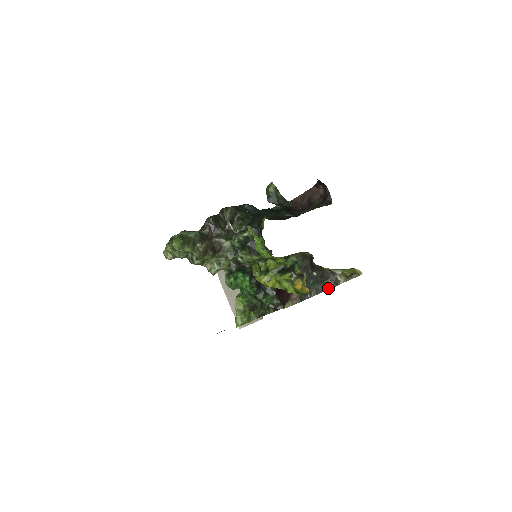
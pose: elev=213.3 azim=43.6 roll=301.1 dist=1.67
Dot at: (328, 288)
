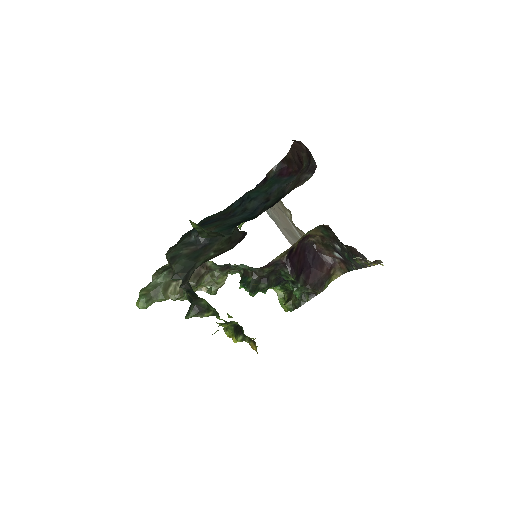
Dot at: (363, 266)
